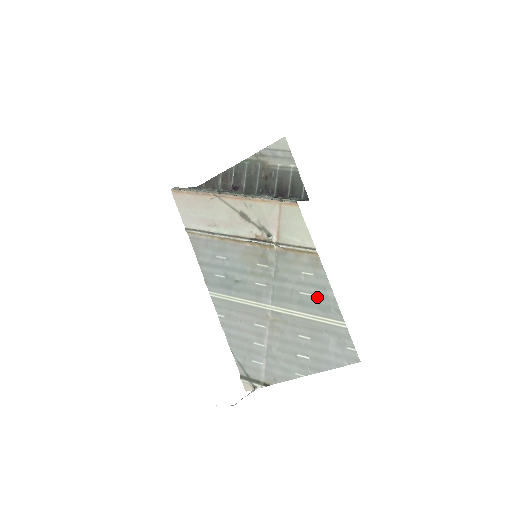
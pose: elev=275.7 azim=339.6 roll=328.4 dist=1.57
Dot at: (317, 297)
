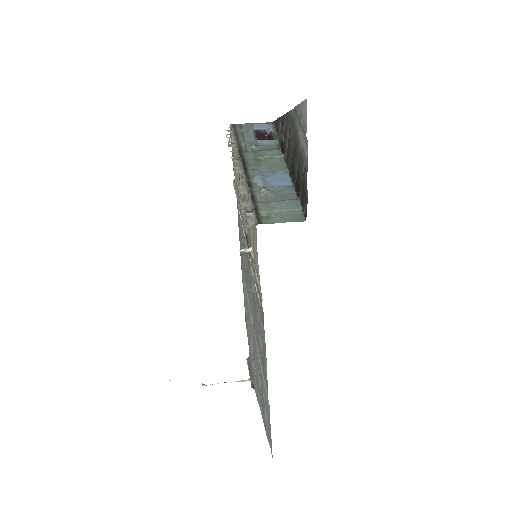
Dot at: (262, 355)
